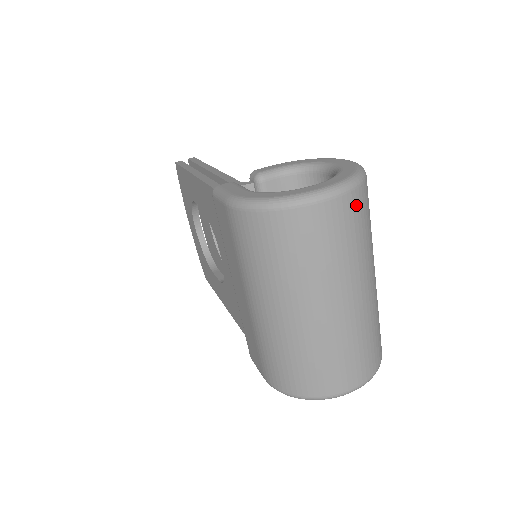
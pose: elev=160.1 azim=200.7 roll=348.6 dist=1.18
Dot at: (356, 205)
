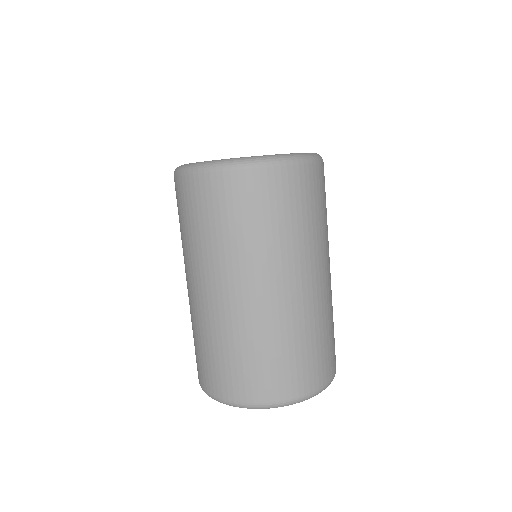
Dot at: (267, 185)
